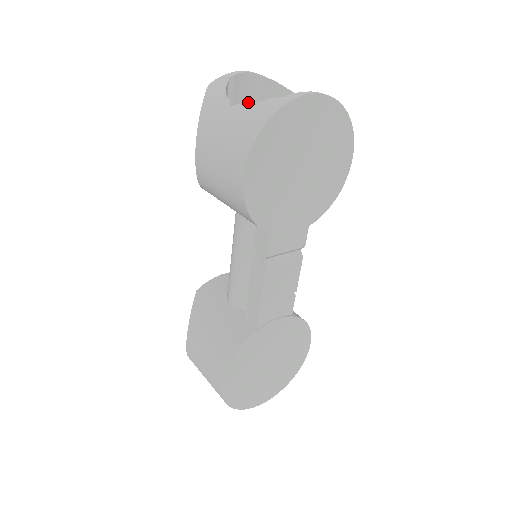
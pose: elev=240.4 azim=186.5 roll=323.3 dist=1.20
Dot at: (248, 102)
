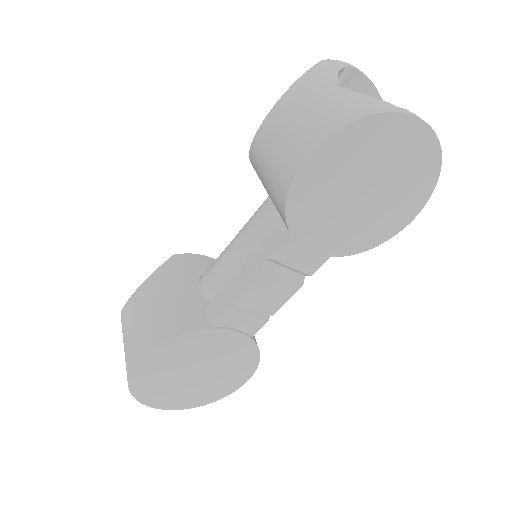
Dot at: occluded
